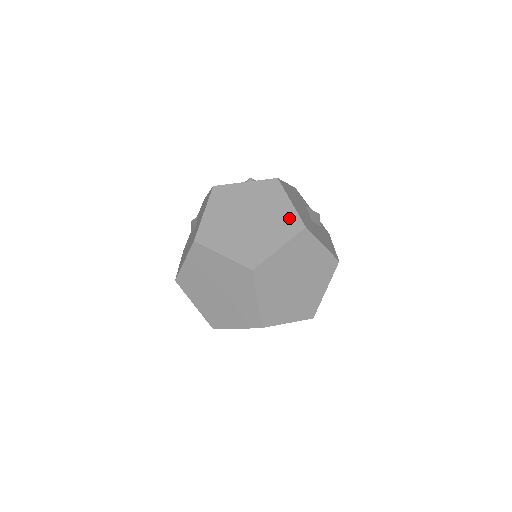
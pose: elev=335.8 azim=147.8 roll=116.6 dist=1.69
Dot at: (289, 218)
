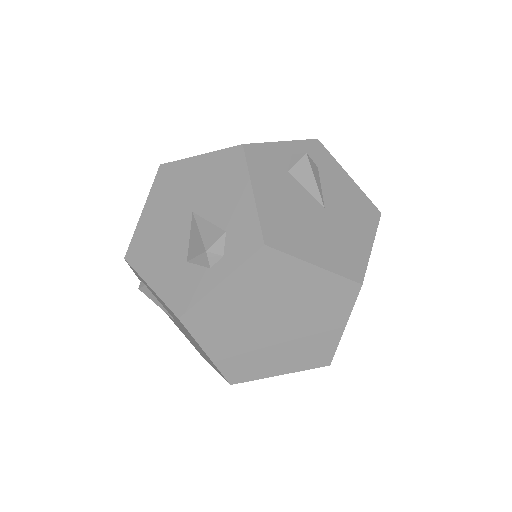
Dot at: (330, 289)
